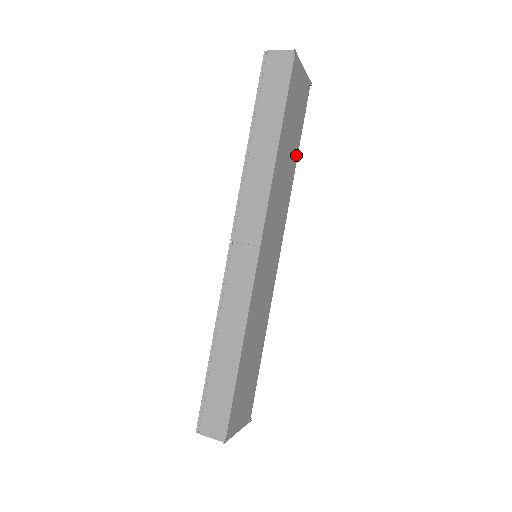
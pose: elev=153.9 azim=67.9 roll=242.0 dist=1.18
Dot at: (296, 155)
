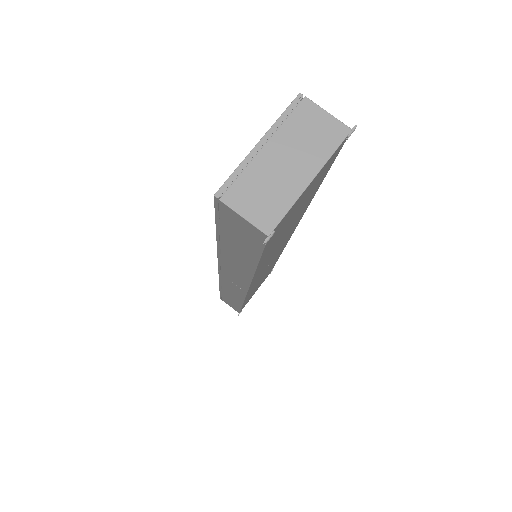
Dot at: (312, 196)
